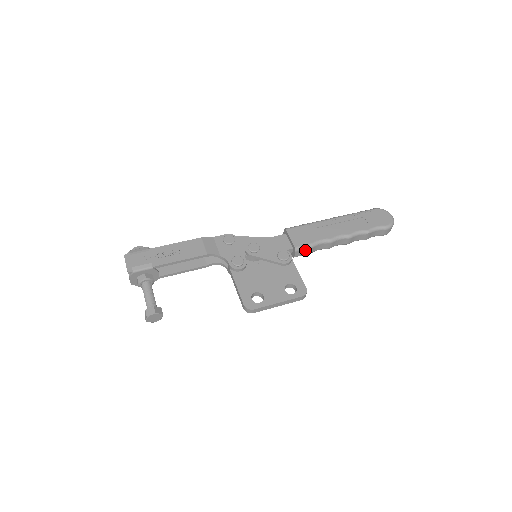
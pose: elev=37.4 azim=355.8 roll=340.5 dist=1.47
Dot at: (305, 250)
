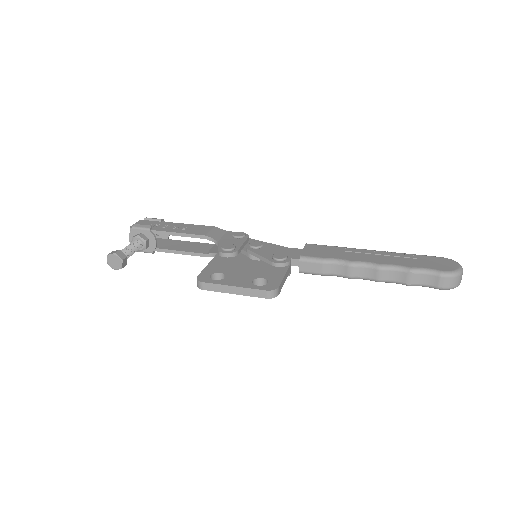
Dot at: (313, 264)
